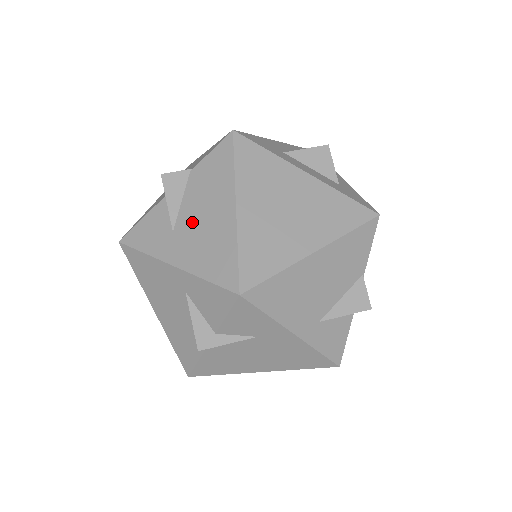
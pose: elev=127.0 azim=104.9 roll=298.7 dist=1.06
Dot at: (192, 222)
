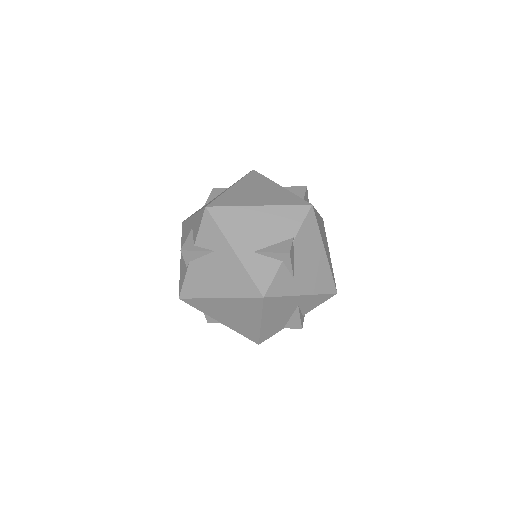
Dot at: occluded
